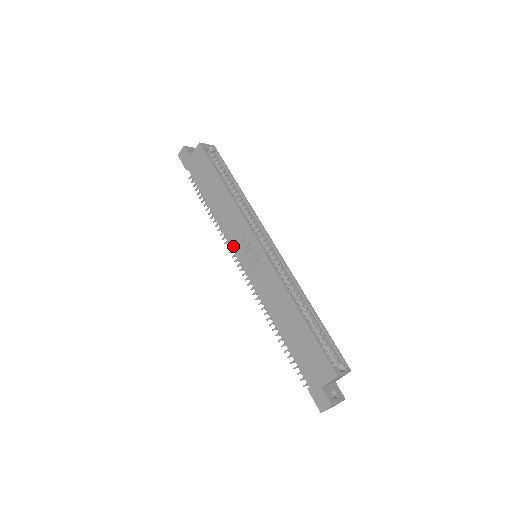
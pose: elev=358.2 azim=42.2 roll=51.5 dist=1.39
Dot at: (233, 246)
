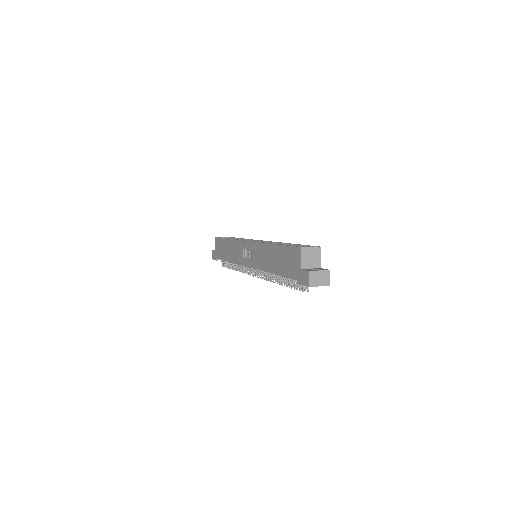
Dot at: (242, 263)
